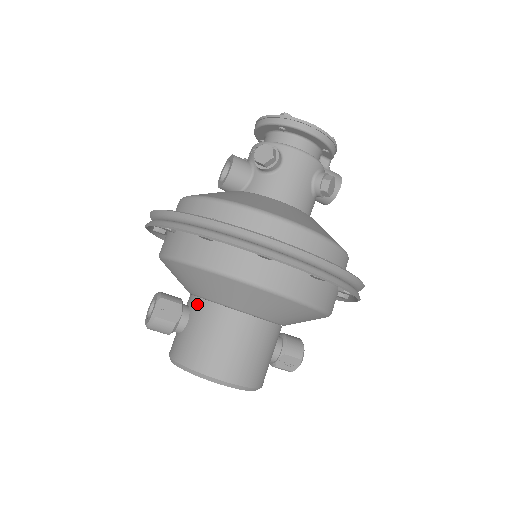
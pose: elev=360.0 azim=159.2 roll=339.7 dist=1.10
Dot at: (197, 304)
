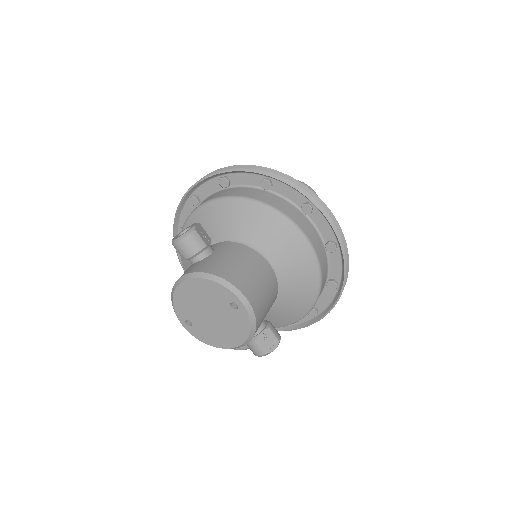
Dot at: (224, 244)
